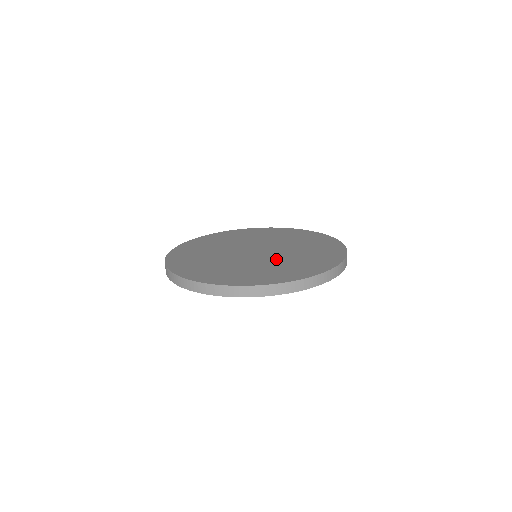
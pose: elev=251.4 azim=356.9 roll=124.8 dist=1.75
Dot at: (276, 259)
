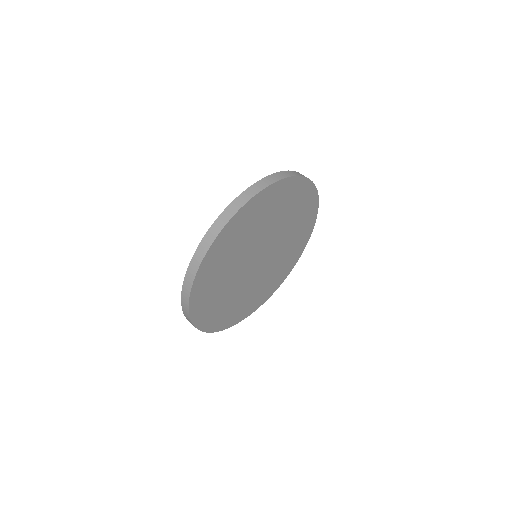
Dot at: occluded
